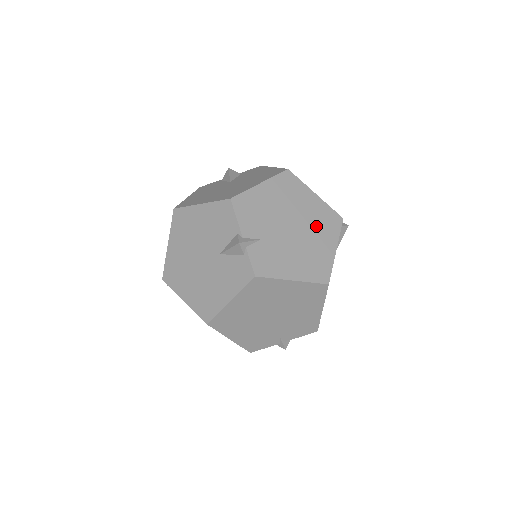
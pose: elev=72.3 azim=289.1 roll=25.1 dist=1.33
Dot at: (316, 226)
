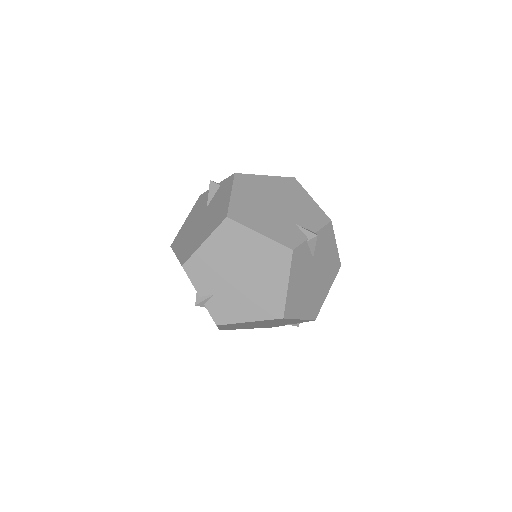
Dot at: (264, 267)
